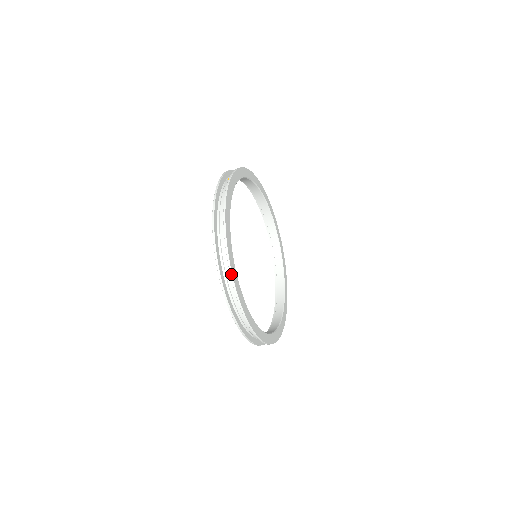
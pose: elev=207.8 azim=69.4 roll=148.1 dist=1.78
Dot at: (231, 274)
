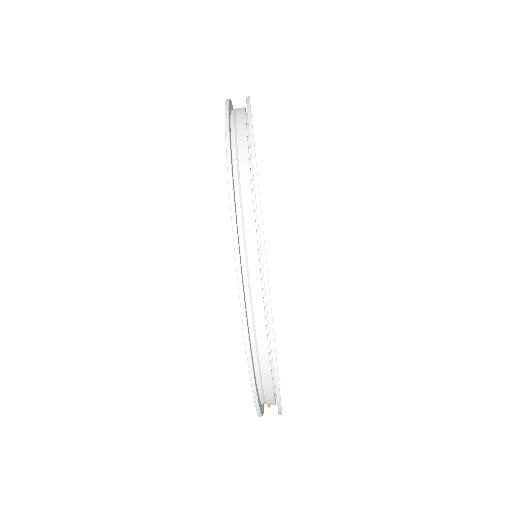
Dot at: (249, 112)
